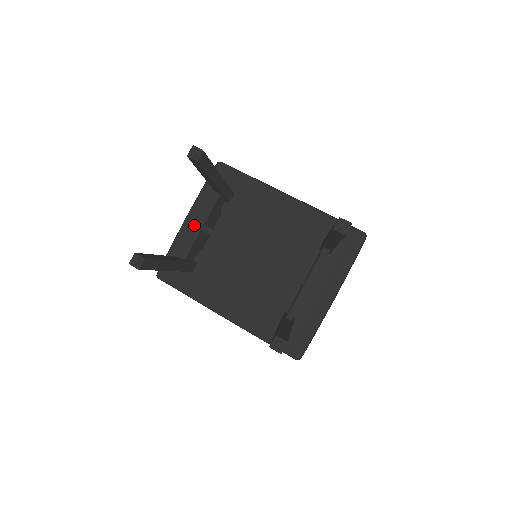
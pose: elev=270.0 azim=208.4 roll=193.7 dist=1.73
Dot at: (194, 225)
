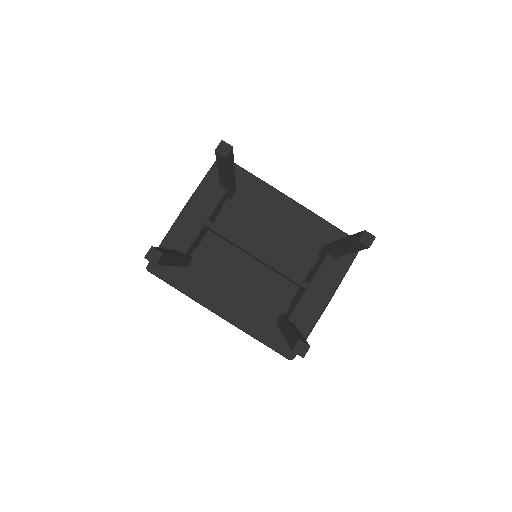
Dot at: (191, 218)
